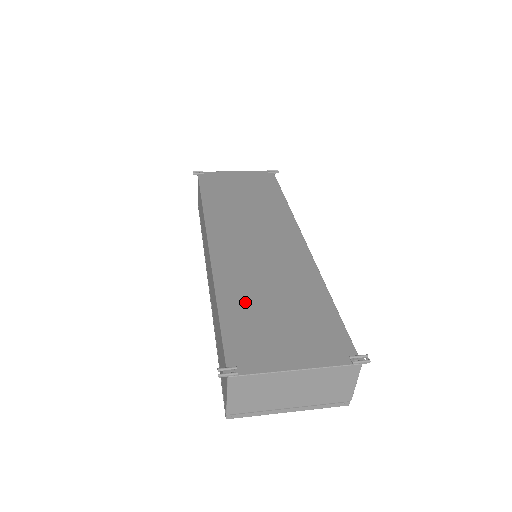
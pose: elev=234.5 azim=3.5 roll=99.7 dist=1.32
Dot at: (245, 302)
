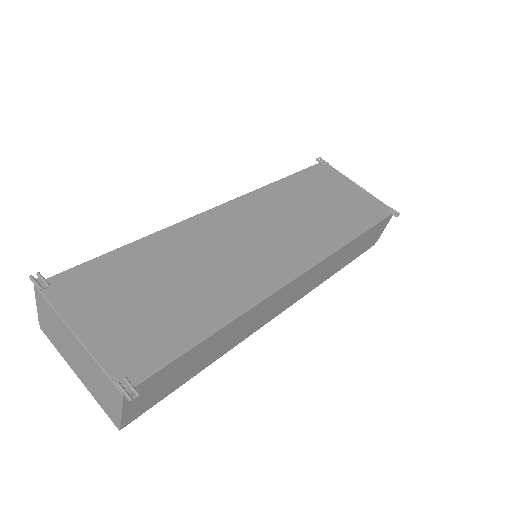
Dot at: (150, 261)
